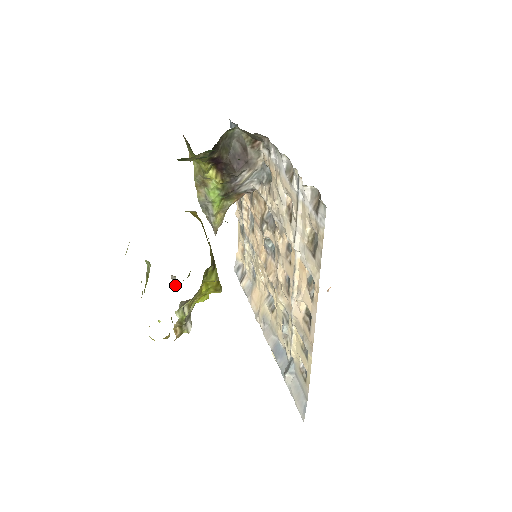
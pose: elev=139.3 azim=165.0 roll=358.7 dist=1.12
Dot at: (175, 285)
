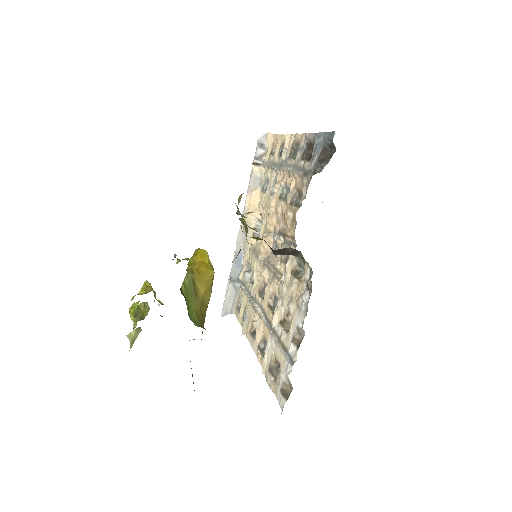
Dot at: (172, 259)
